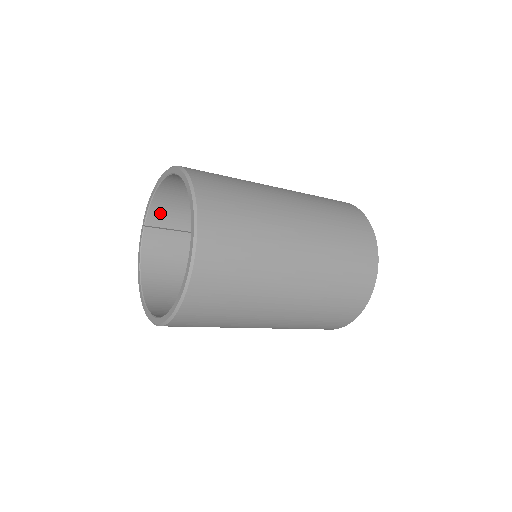
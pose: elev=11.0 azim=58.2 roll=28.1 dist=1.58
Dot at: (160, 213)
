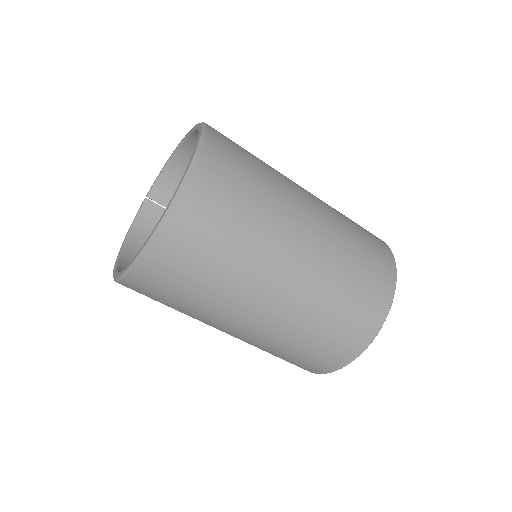
Dot at: (167, 189)
